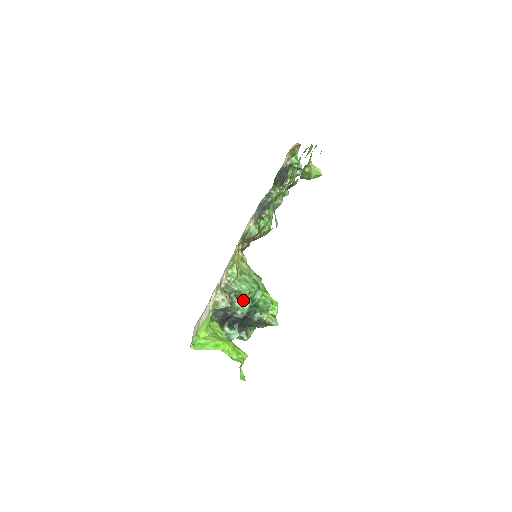
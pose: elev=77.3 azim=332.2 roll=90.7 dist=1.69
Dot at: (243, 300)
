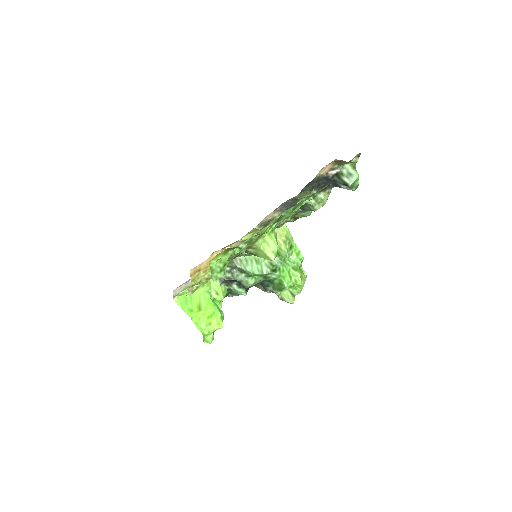
Dot at: (249, 276)
